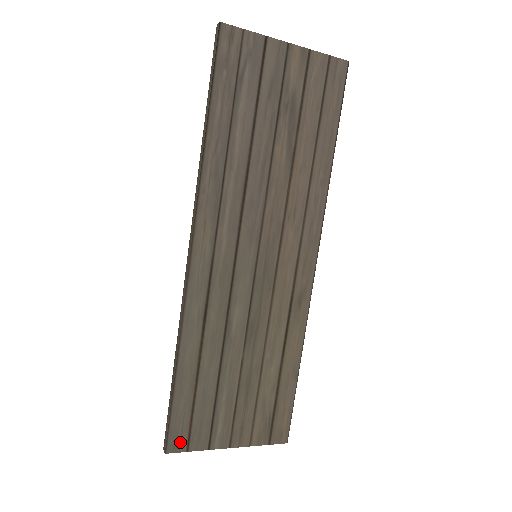
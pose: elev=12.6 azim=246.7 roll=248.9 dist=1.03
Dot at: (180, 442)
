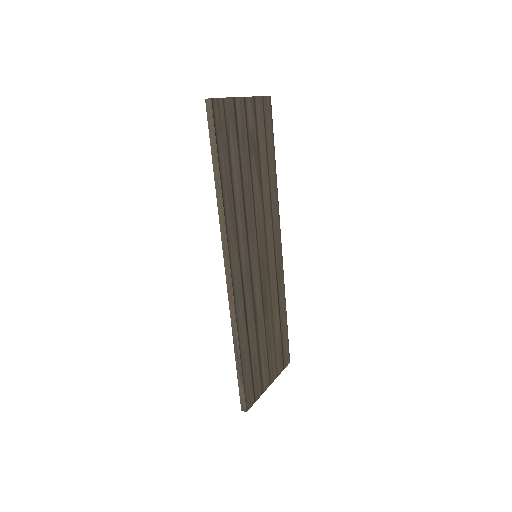
Dot at: (251, 400)
